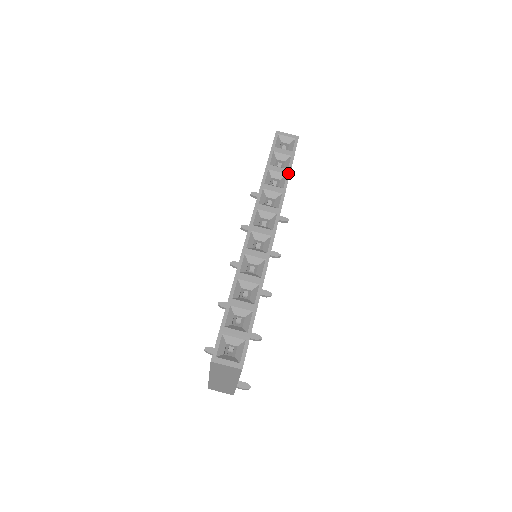
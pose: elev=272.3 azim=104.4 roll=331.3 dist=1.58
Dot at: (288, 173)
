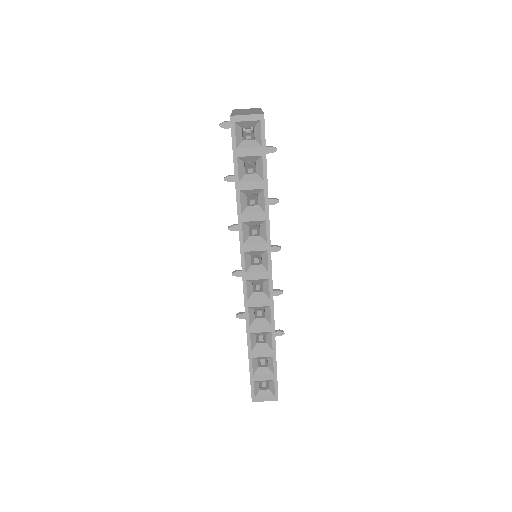
Dot at: (265, 187)
